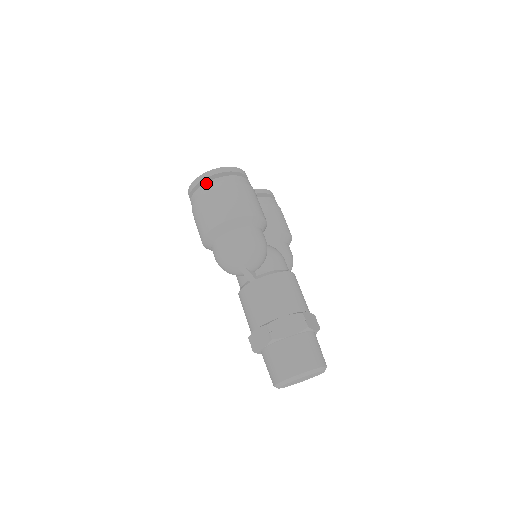
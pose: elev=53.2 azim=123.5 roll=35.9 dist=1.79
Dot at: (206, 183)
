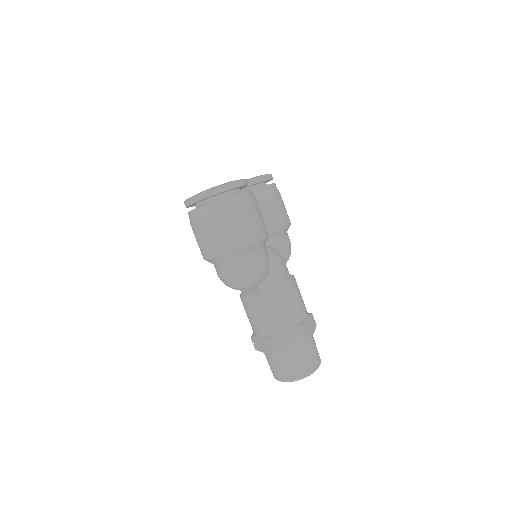
Dot at: (205, 205)
